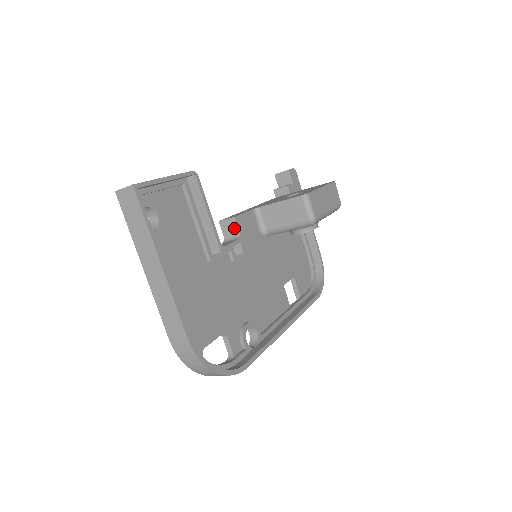
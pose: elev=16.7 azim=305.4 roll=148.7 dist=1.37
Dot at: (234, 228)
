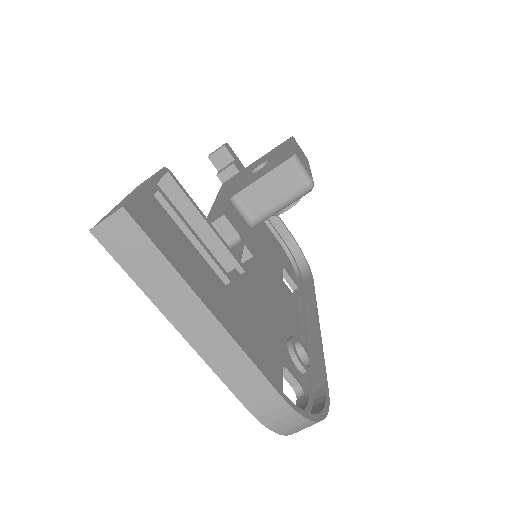
Dot at: (227, 230)
